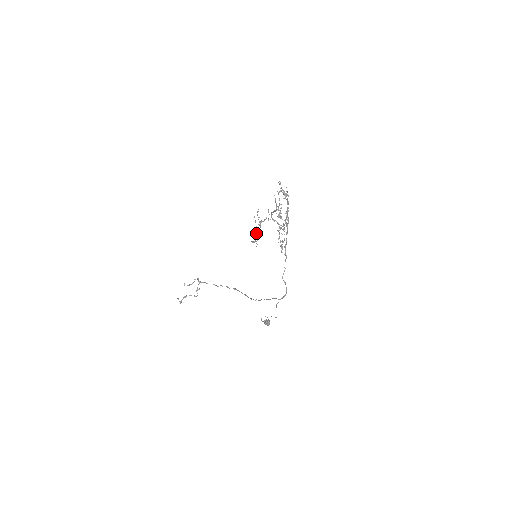
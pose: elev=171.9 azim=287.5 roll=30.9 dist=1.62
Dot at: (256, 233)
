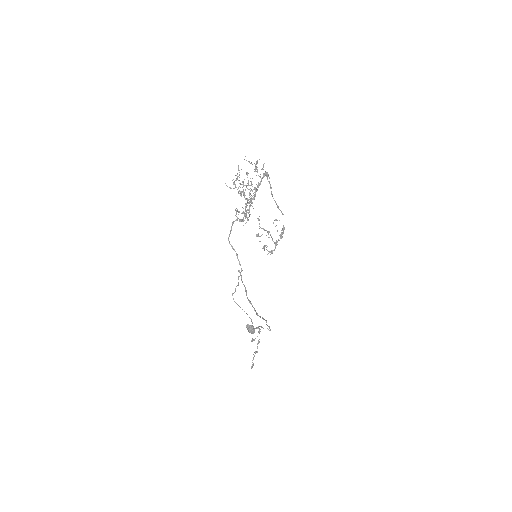
Dot at: (276, 245)
